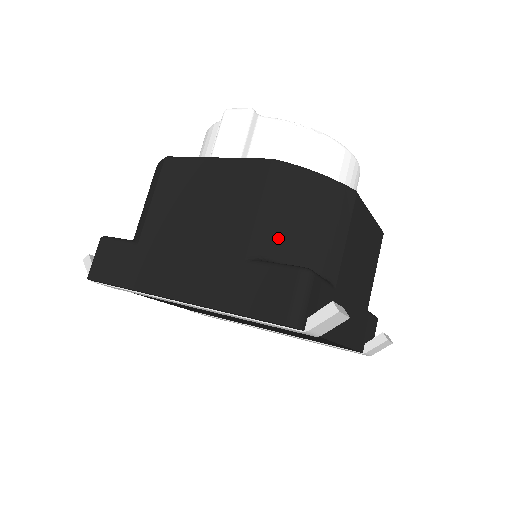
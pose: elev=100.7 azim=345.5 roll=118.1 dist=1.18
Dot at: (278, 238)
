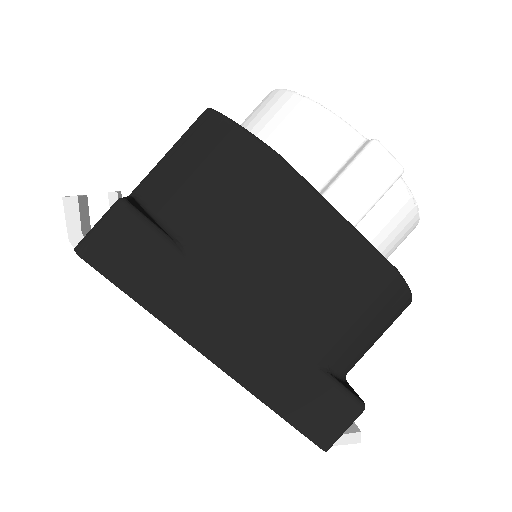
Dot at: (350, 350)
